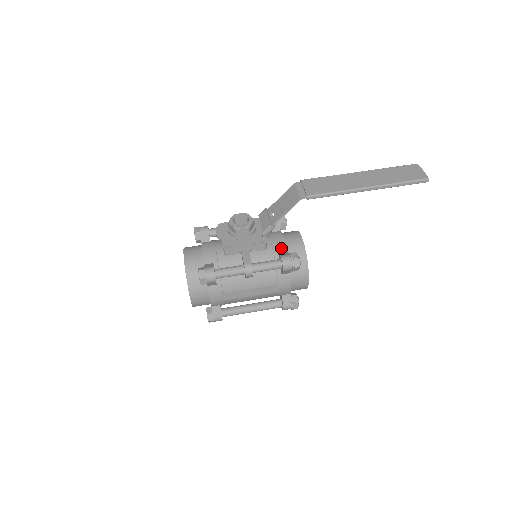
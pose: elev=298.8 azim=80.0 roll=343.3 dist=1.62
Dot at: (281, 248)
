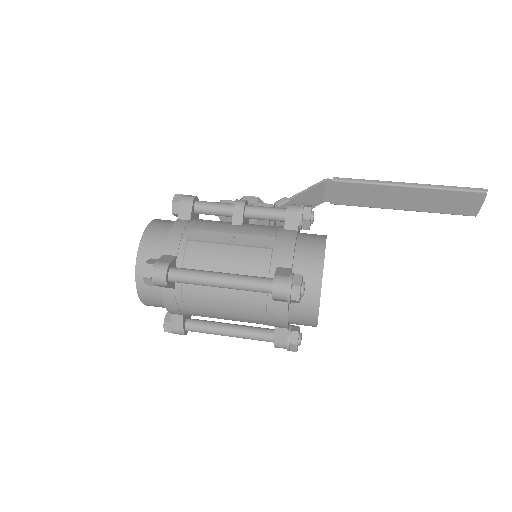
Dot at: occluded
